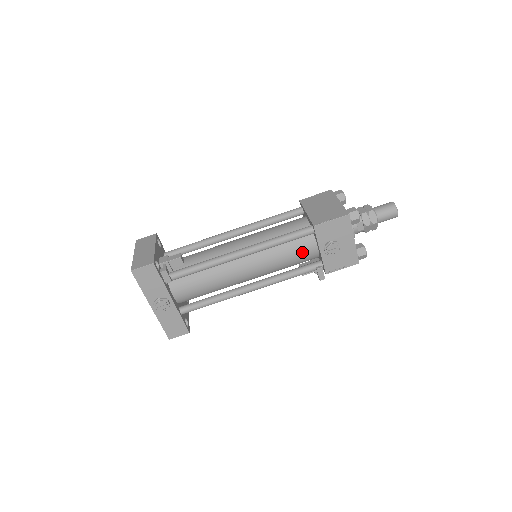
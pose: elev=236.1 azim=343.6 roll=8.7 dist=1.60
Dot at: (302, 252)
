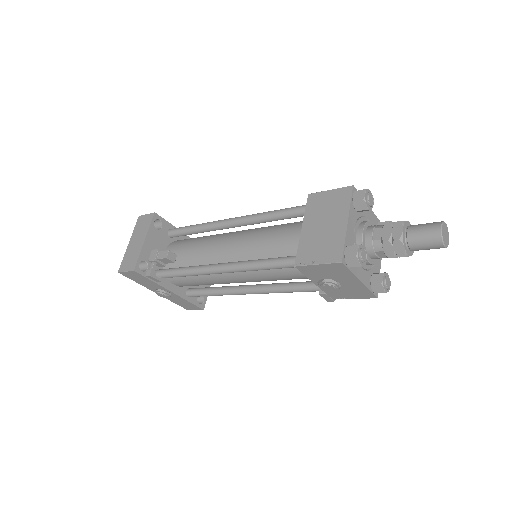
Dot at: (297, 275)
